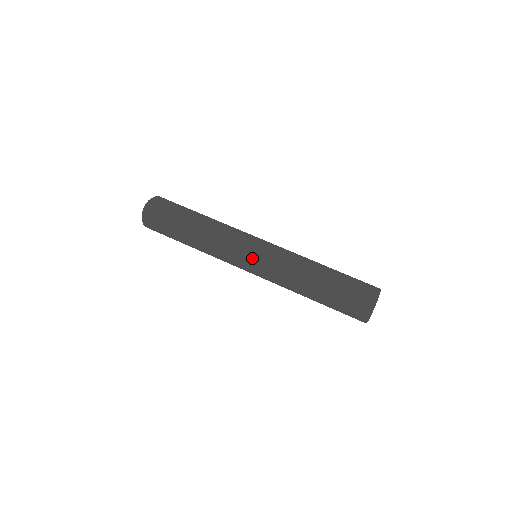
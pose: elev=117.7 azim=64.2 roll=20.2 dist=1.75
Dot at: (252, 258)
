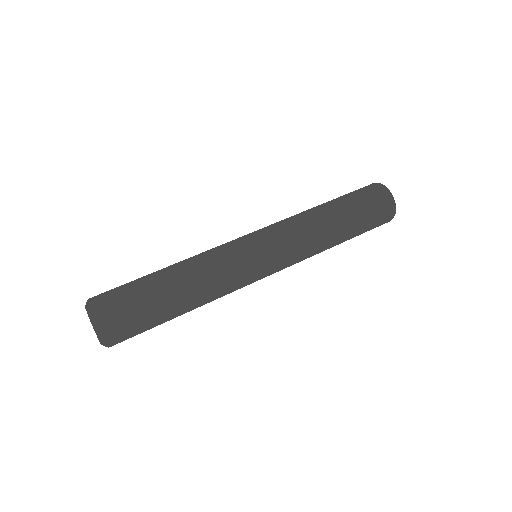
Dot at: (253, 236)
